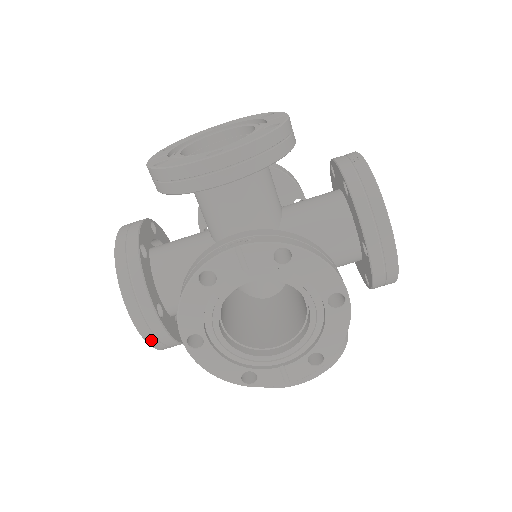
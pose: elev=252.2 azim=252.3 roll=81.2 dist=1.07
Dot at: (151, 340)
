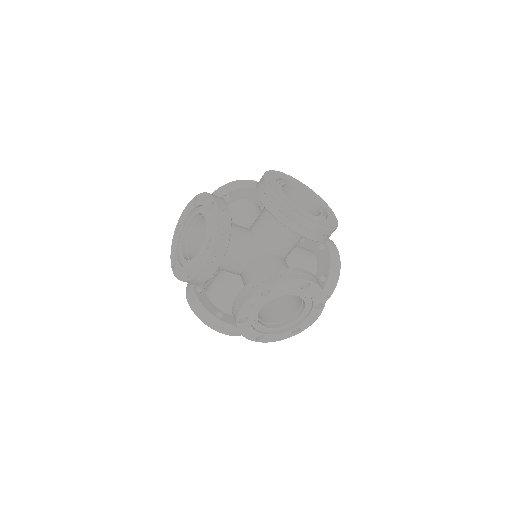
Dot at: occluded
